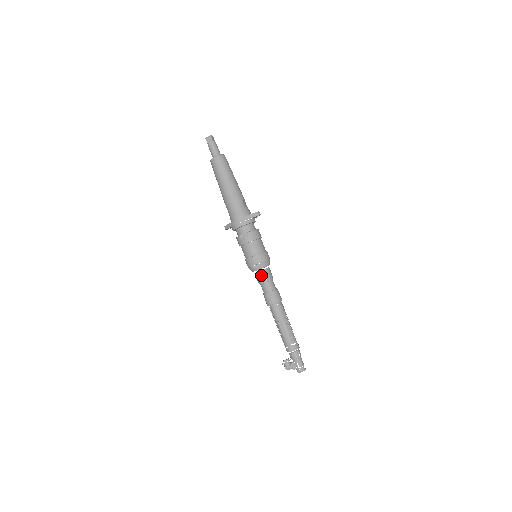
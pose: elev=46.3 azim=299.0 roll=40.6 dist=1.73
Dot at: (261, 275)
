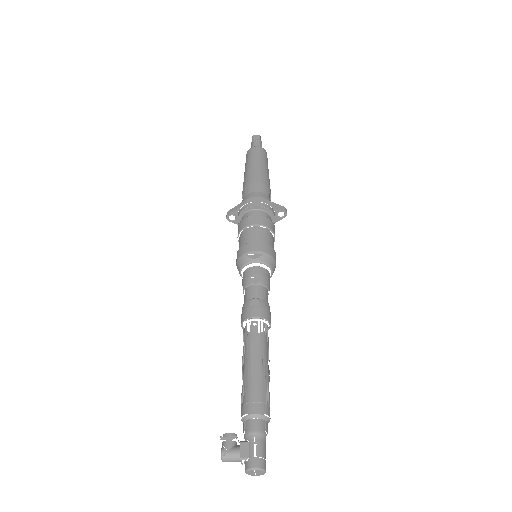
Dot at: (255, 271)
